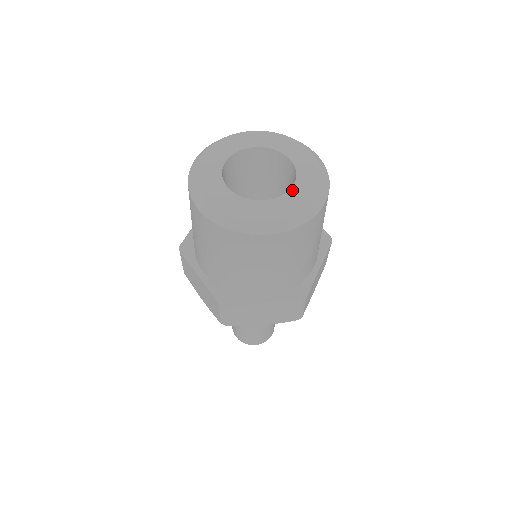
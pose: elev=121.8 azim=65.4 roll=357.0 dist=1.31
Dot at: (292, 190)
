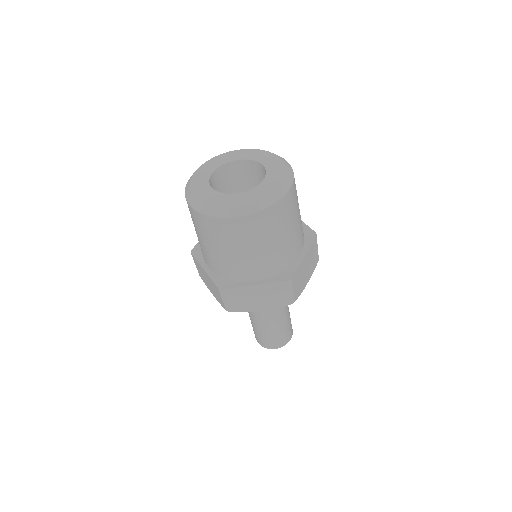
Dot at: (261, 184)
